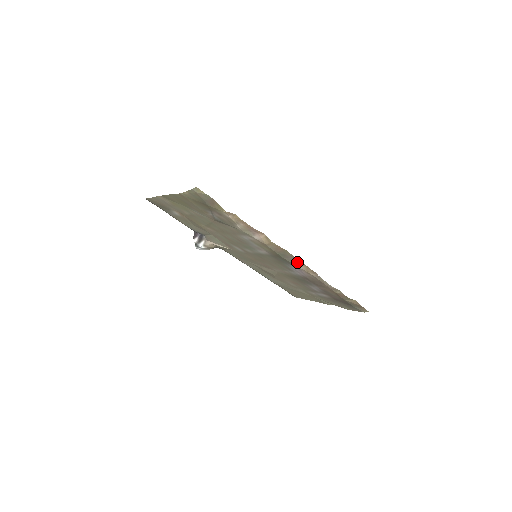
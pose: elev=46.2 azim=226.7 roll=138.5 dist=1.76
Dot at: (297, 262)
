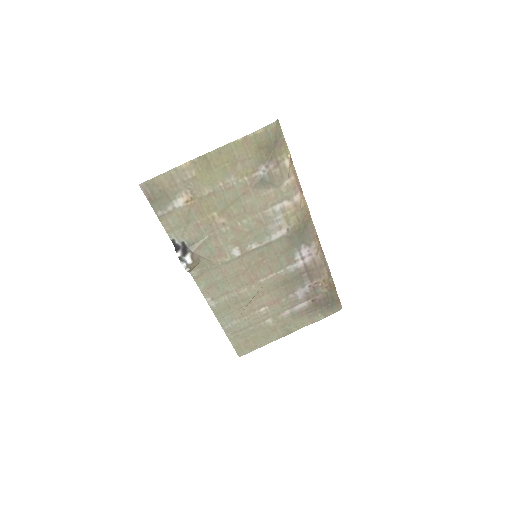
Dot at: (314, 235)
